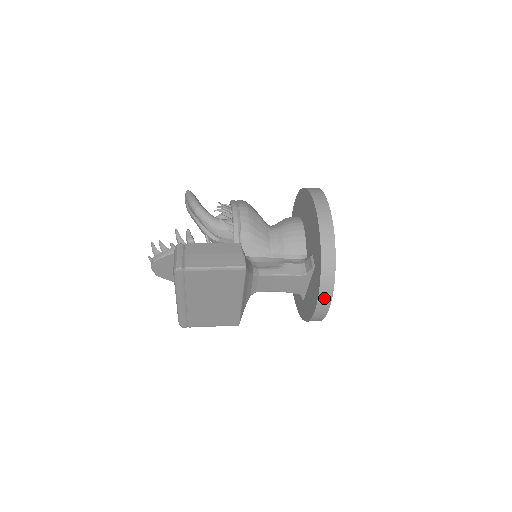
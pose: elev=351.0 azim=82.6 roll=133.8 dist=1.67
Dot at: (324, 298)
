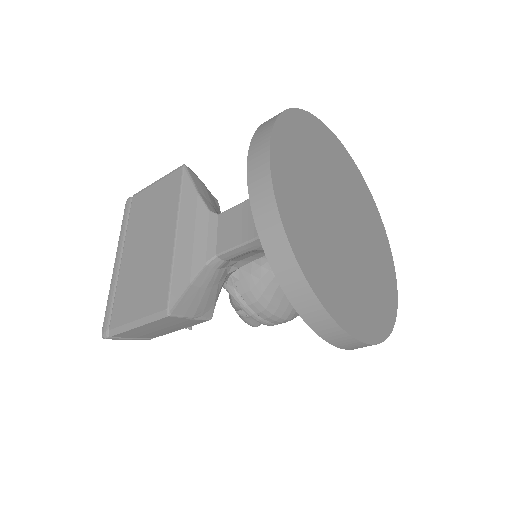
Dot at: (261, 135)
